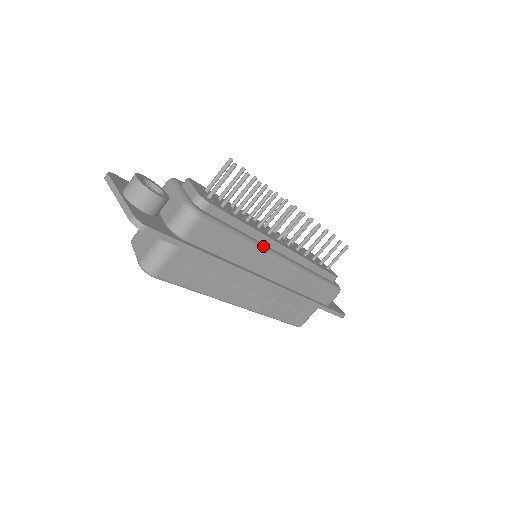
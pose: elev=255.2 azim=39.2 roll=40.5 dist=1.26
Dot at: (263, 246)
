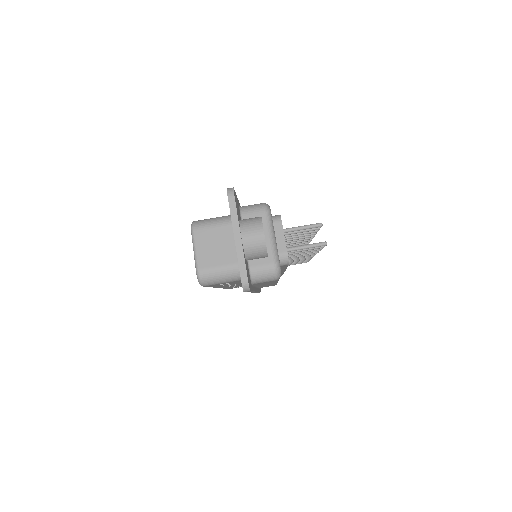
Dot at: occluded
